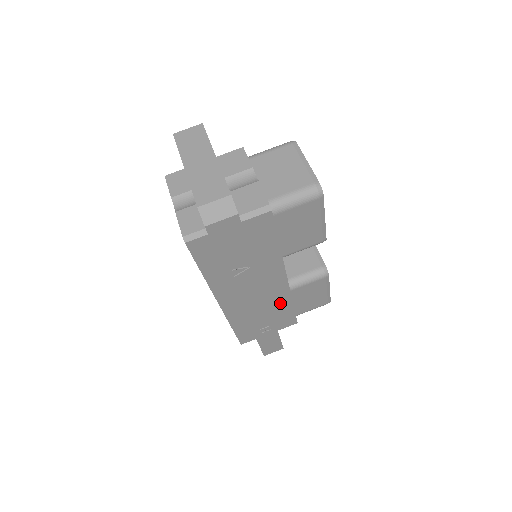
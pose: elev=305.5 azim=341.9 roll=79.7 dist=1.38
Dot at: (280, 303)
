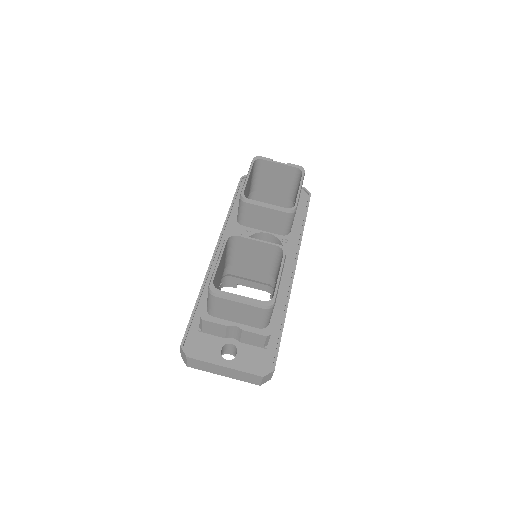
Dot at: occluded
